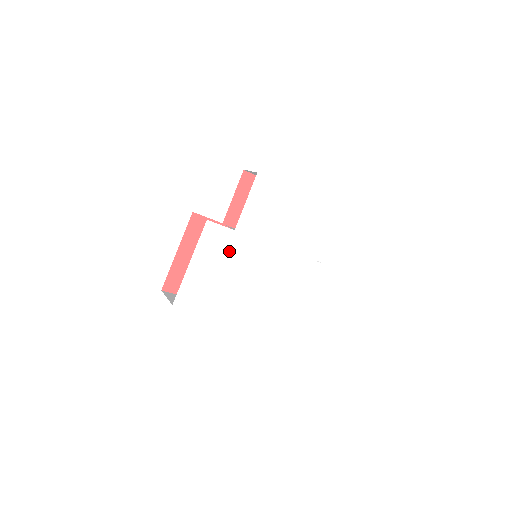
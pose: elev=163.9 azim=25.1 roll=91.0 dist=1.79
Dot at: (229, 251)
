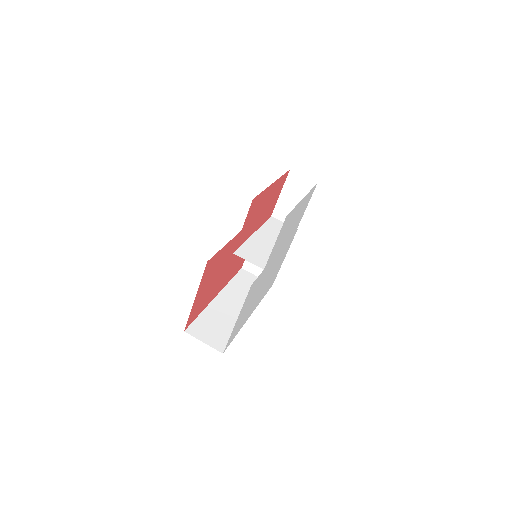
Dot at: (258, 285)
